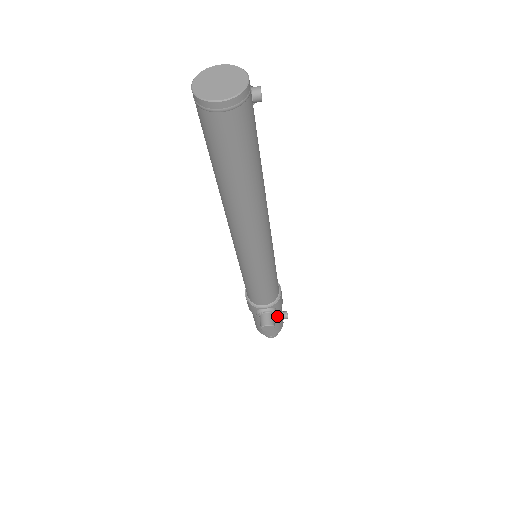
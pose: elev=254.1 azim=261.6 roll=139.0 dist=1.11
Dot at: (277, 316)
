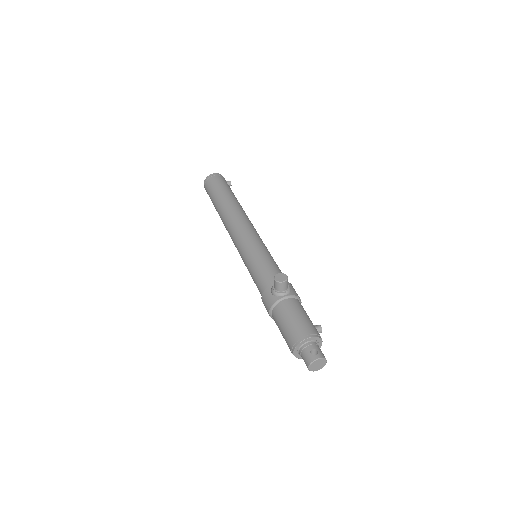
Dot at: (300, 306)
